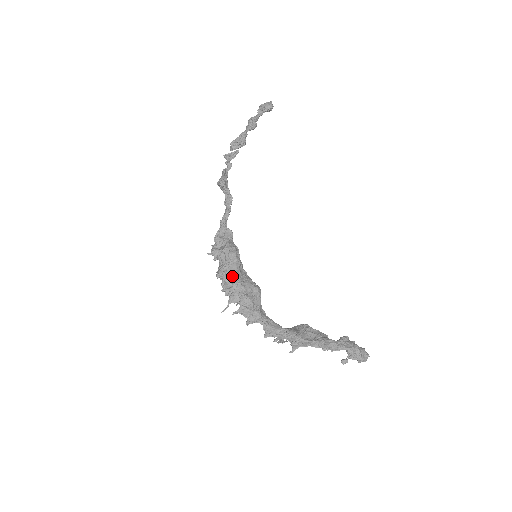
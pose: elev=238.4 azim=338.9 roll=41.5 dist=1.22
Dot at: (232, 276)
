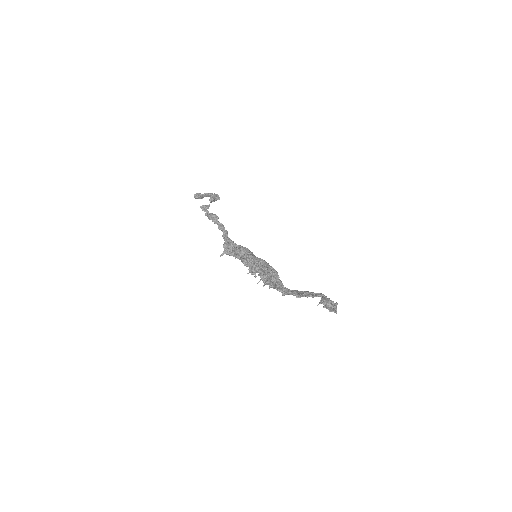
Dot at: (258, 258)
